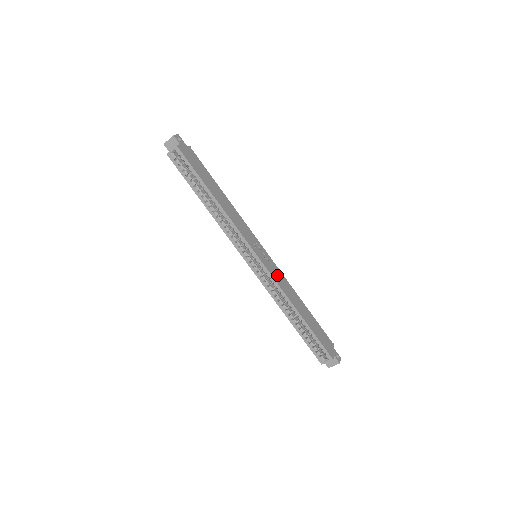
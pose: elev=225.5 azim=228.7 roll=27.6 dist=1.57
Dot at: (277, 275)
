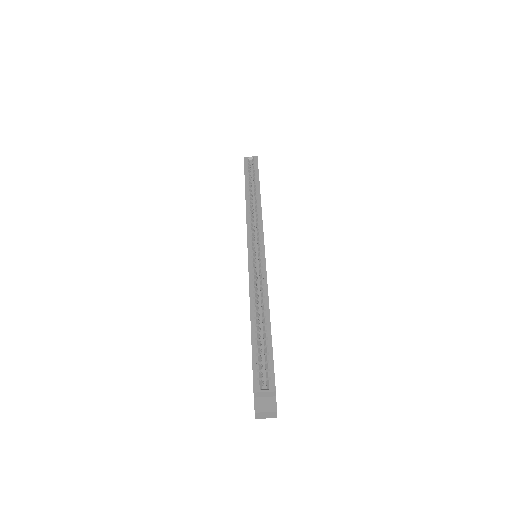
Dot at: occluded
